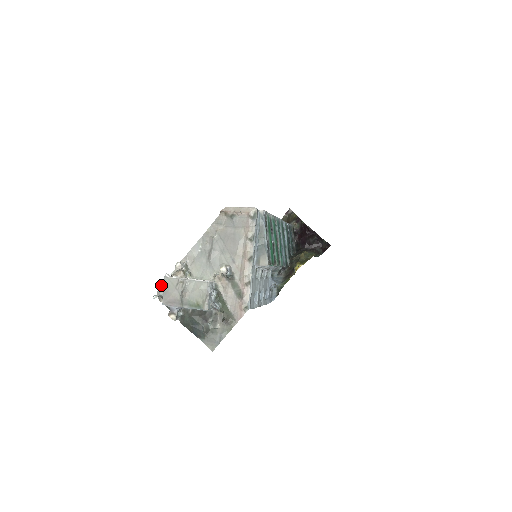
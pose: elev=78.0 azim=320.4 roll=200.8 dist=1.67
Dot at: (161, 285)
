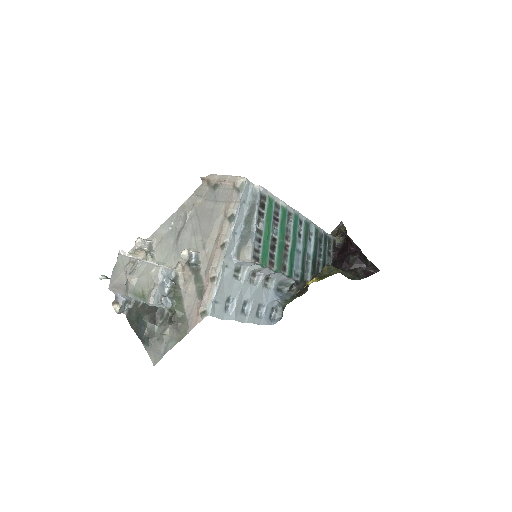
Dot at: occluded
